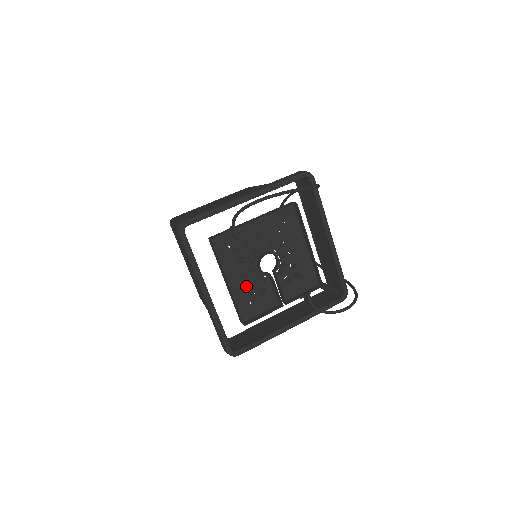
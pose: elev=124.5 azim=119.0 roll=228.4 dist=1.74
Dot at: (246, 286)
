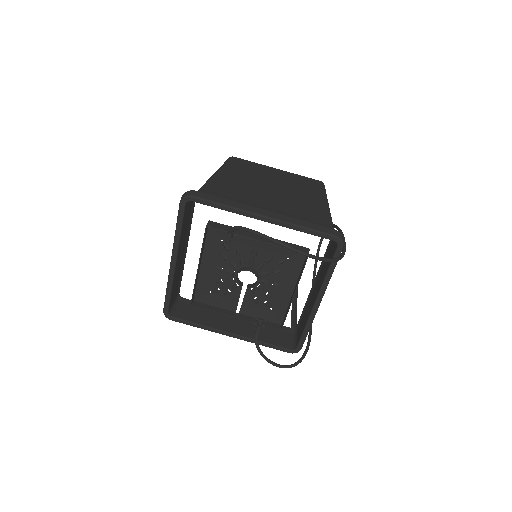
Dot at: (216, 278)
